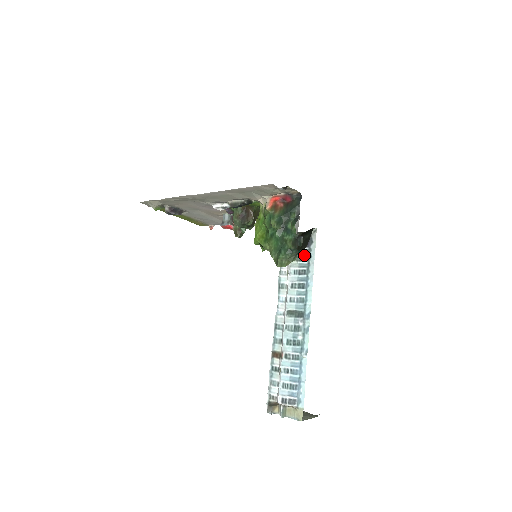
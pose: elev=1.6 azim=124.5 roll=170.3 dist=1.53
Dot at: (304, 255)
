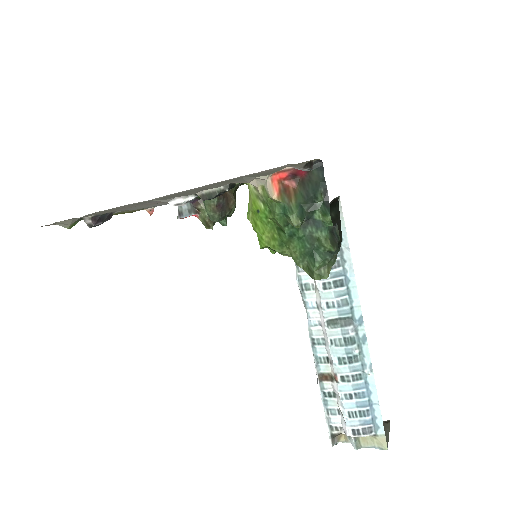
Dot at: occluded
